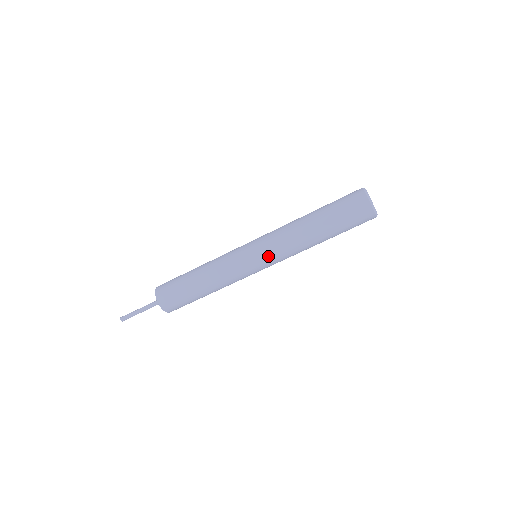
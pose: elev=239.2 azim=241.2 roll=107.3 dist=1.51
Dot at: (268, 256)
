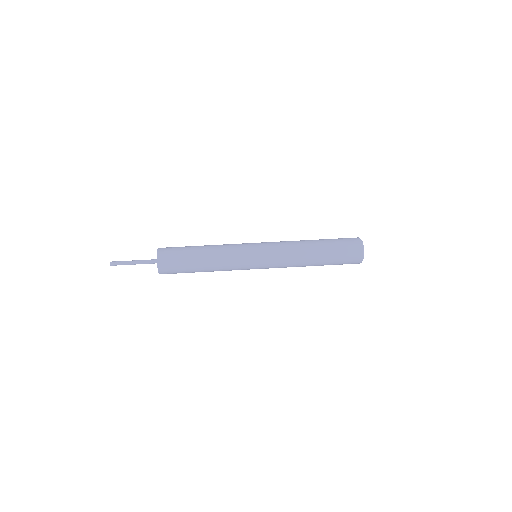
Dot at: (268, 242)
